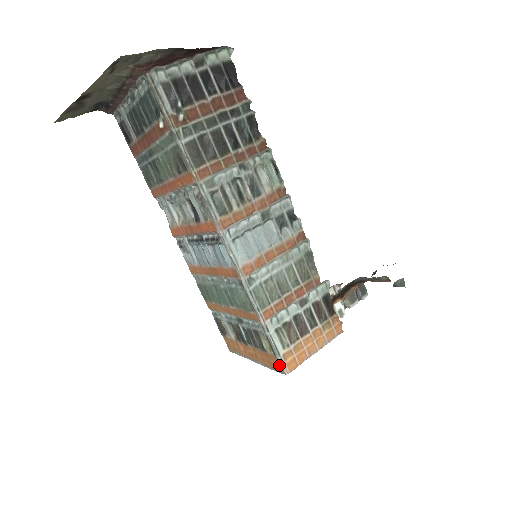
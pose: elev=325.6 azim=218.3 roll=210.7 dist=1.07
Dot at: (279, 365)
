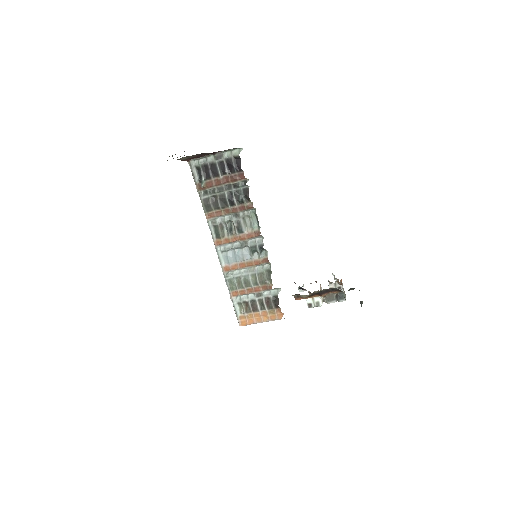
Dot at: (238, 320)
